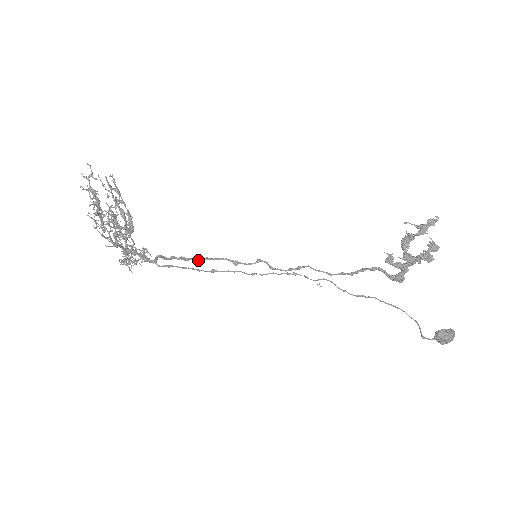
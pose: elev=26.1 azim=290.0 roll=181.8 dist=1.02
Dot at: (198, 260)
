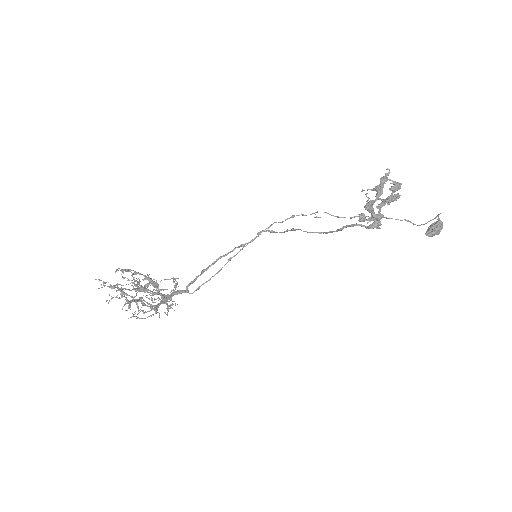
Dot at: occluded
